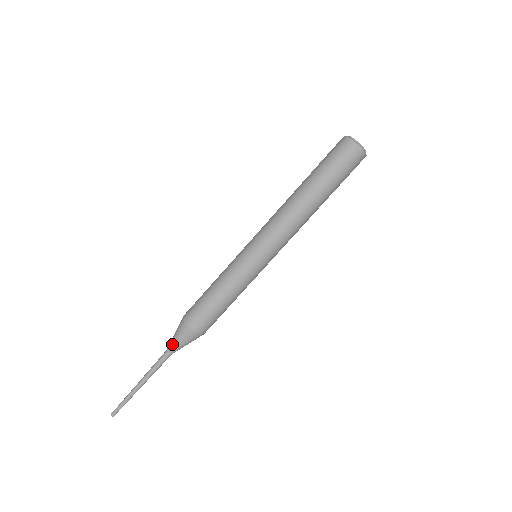
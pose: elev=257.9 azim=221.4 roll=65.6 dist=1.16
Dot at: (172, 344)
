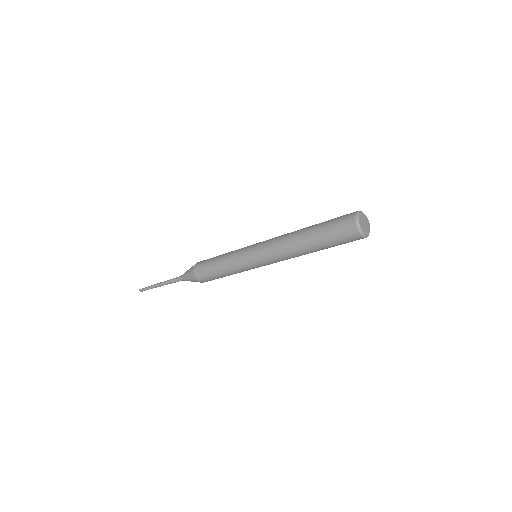
Dot at: (183, 276)
